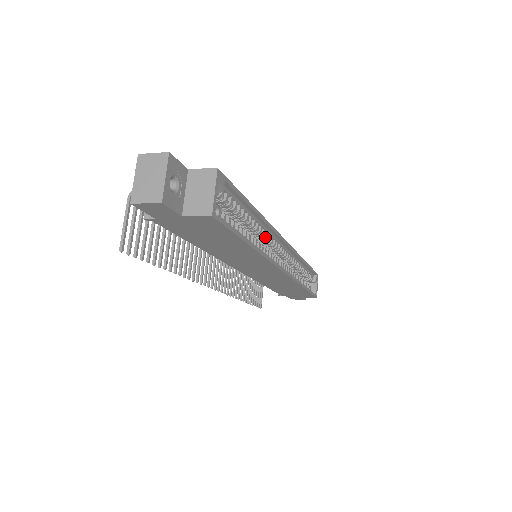
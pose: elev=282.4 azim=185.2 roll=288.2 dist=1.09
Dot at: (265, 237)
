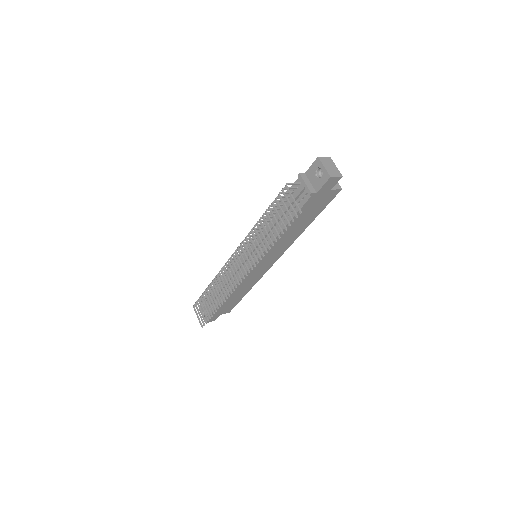
Dot at: occluded
